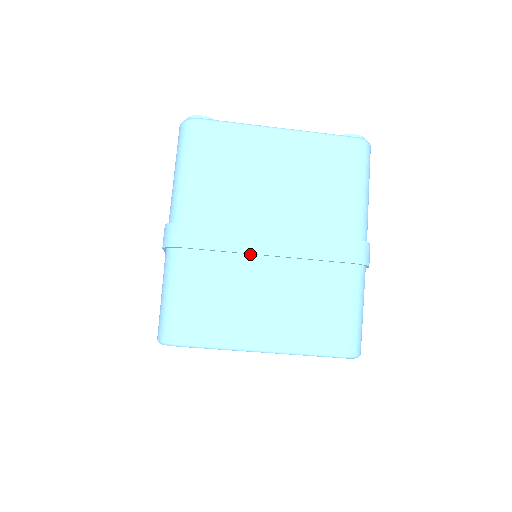
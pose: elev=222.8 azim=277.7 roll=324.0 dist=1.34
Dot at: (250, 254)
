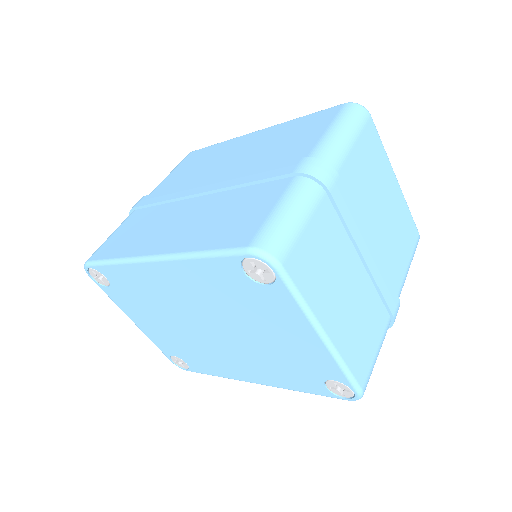
Dot at: (353, 244)
